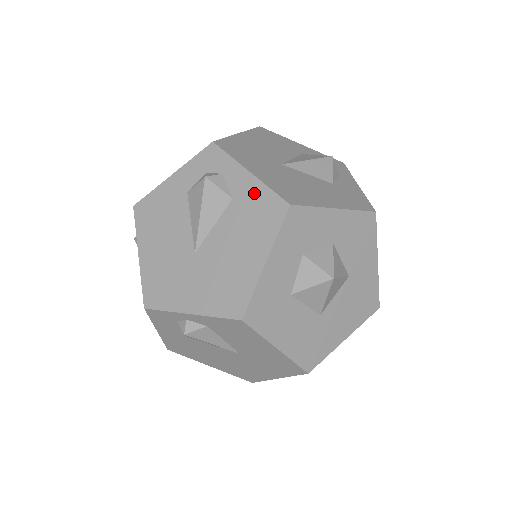
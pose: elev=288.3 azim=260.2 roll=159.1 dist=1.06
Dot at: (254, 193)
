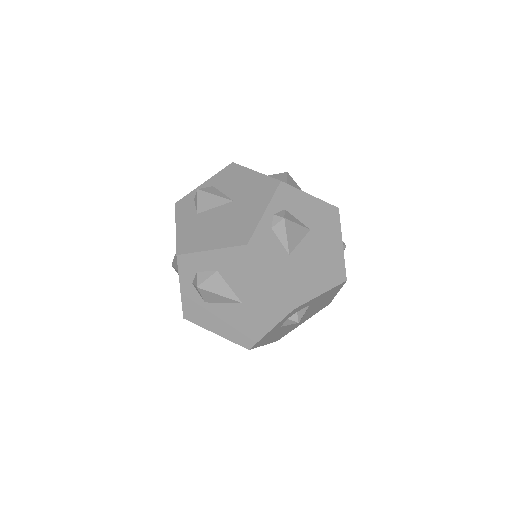
Dot at: occluded
